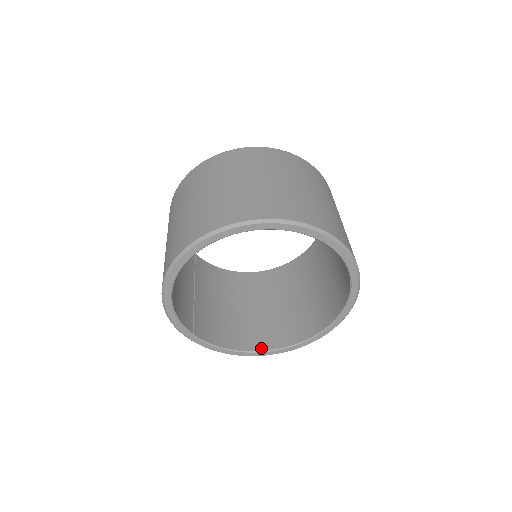
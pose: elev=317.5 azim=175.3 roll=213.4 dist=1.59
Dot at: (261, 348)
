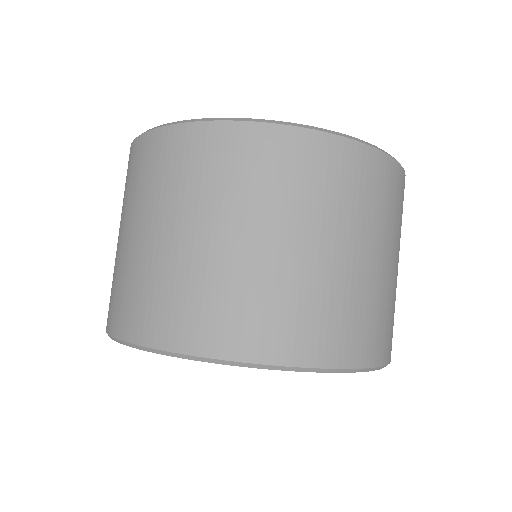
Dot at: occluded
